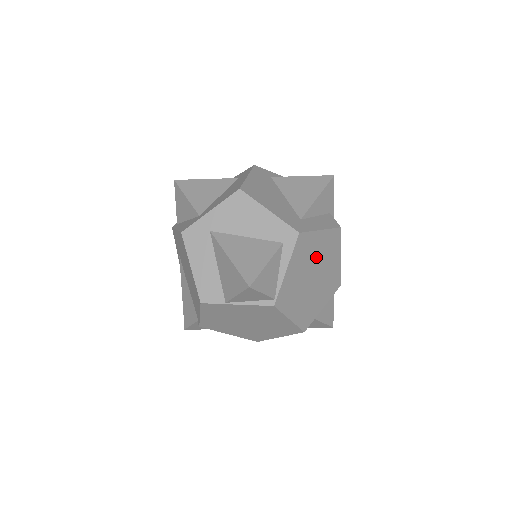
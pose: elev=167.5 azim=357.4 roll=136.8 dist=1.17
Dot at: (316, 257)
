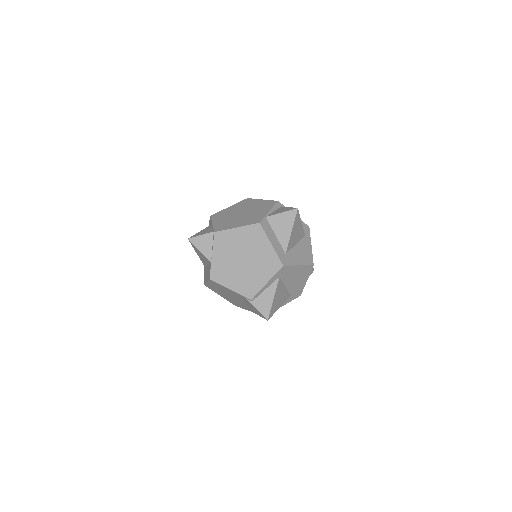
Dot at: (236, 211)
